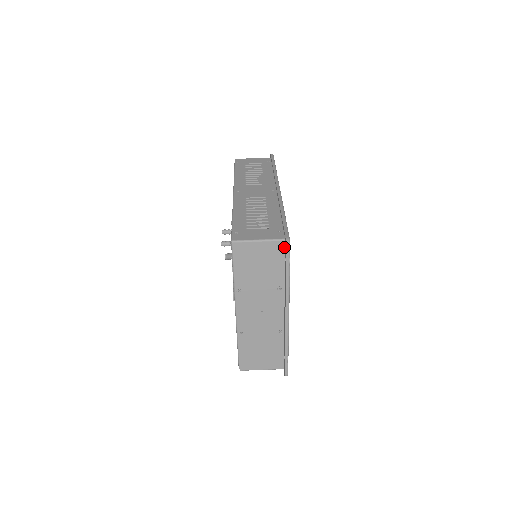
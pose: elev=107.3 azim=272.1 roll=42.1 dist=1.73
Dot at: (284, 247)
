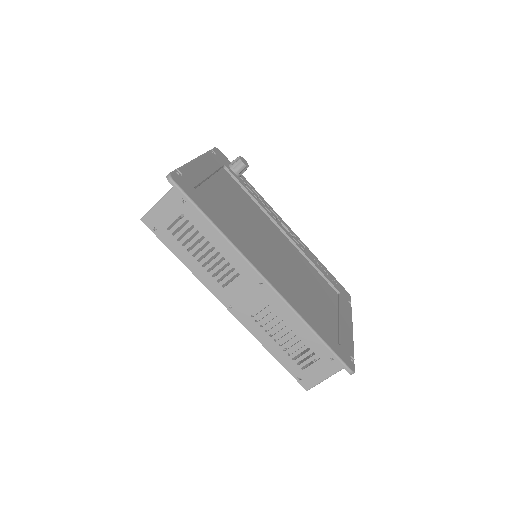
Dot at: occluded
